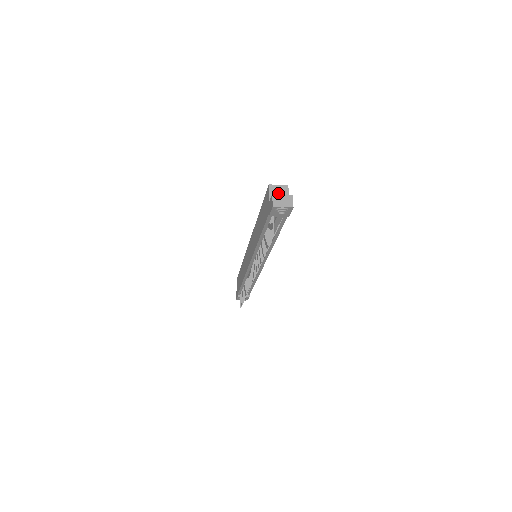
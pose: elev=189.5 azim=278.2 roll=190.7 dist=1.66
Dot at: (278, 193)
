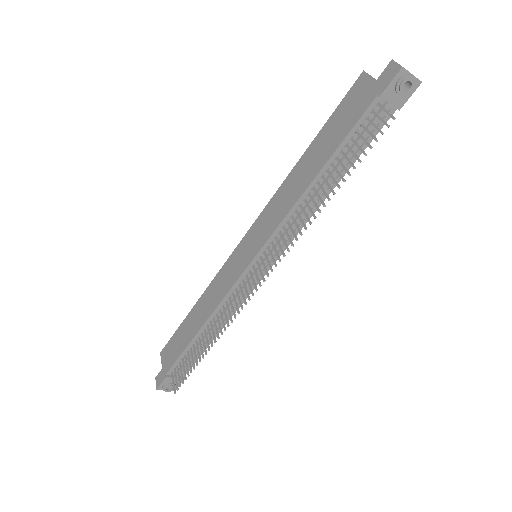
Dot at: occluded
